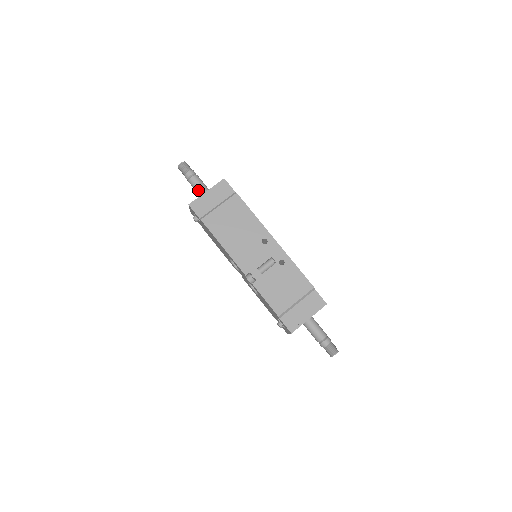
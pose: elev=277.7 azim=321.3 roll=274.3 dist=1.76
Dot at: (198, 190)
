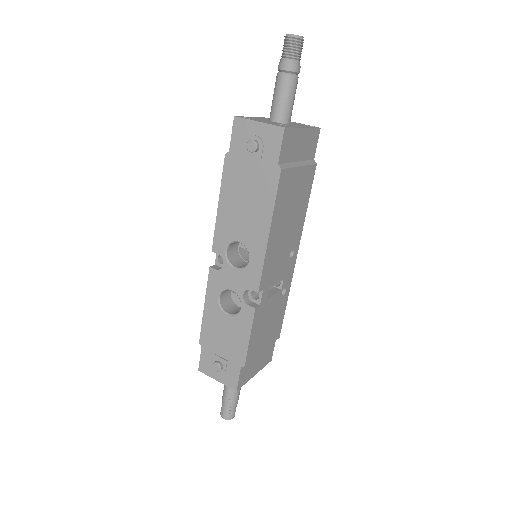
Dot at: (286, 105)
